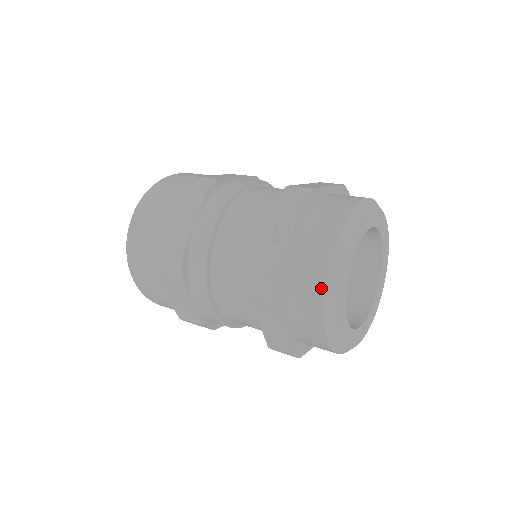
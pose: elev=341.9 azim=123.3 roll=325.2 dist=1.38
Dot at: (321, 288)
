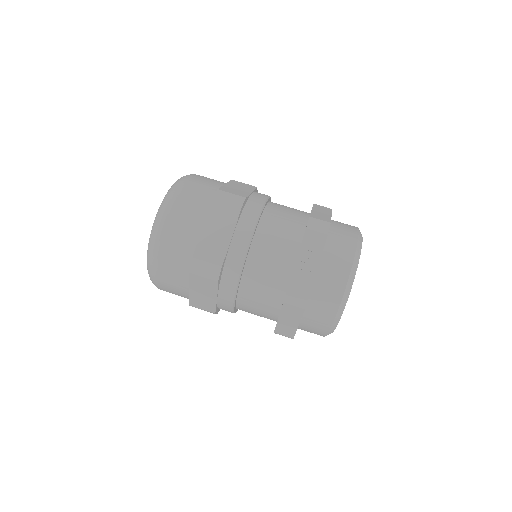
Dot at: (338, 300)
